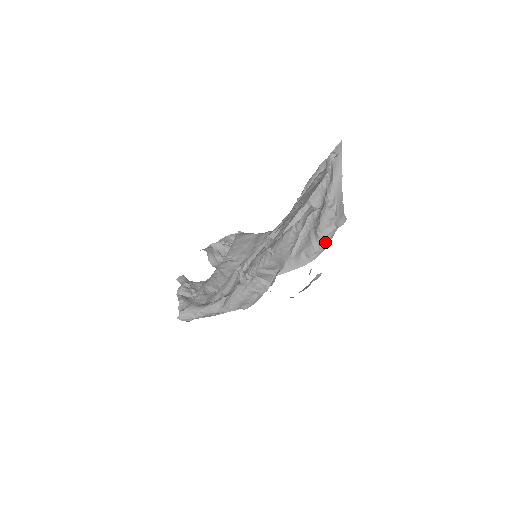
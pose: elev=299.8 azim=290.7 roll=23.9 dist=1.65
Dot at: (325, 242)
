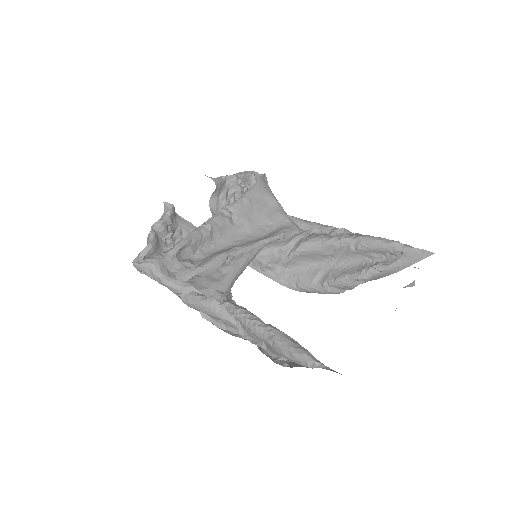
Dot at: (322, 292)
